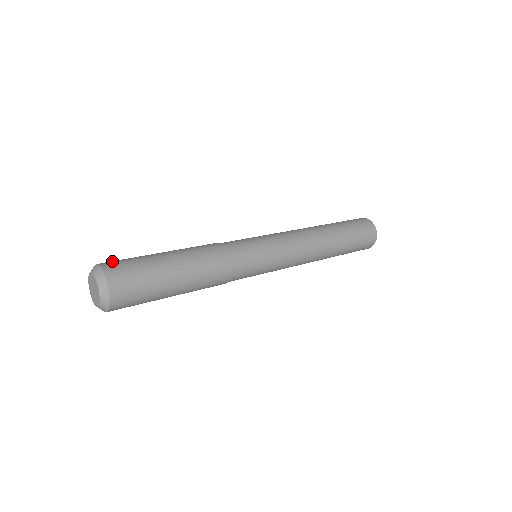
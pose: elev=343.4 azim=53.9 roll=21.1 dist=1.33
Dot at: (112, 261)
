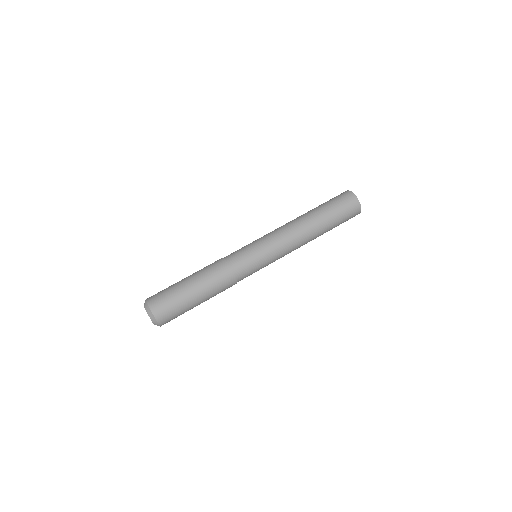
Dot at: (158, 303)
